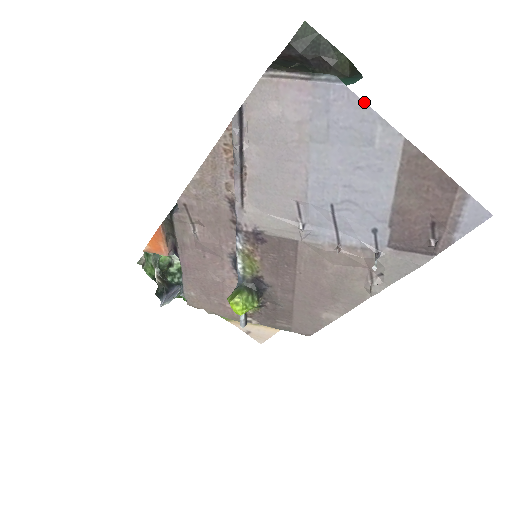
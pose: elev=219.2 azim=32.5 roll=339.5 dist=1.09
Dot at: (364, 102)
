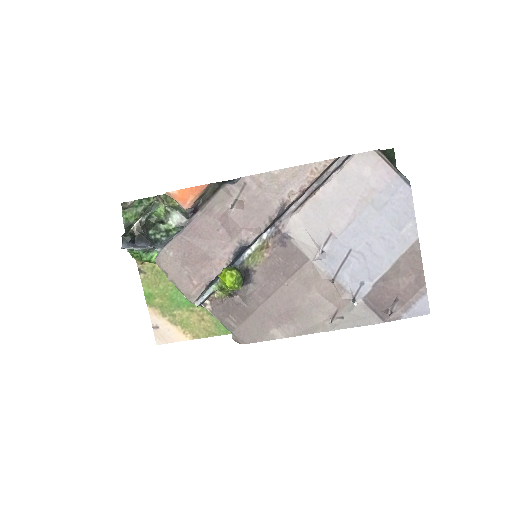
Dot at: (413, 205)
